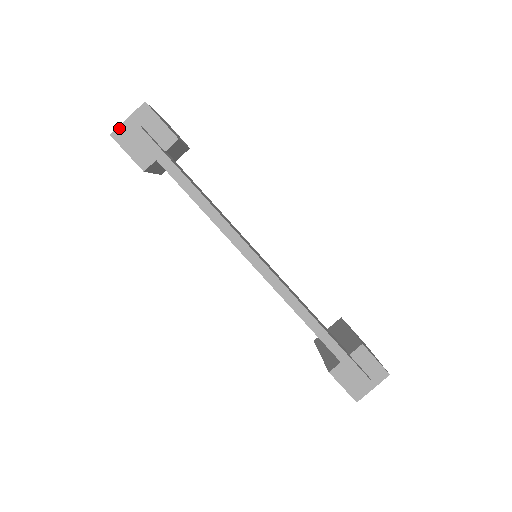
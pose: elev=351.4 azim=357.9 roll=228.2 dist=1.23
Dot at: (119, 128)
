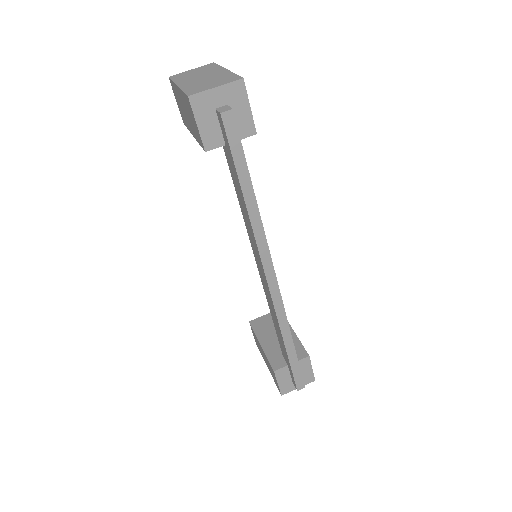
Dot at: (202, 94)
